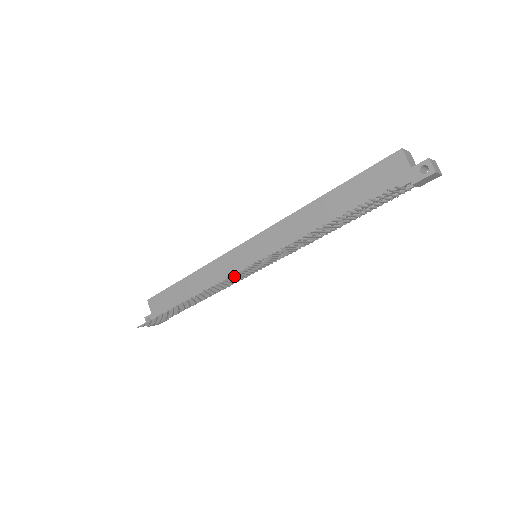
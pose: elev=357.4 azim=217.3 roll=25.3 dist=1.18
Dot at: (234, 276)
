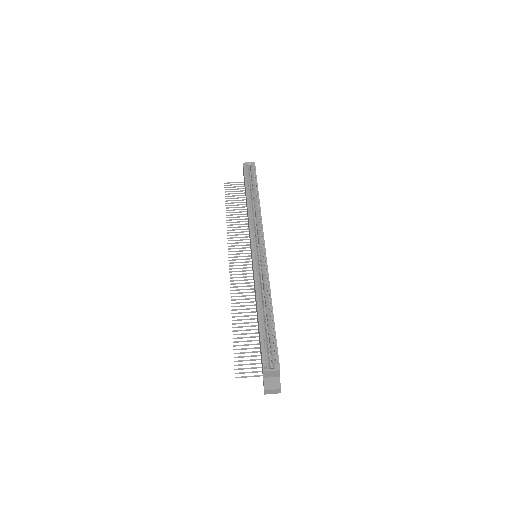
Dot at: (235, 257)
